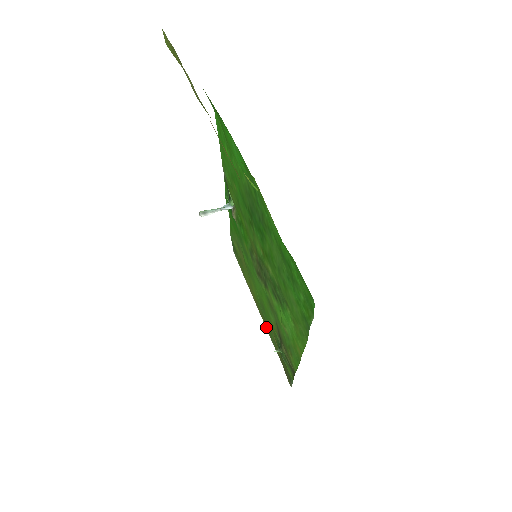
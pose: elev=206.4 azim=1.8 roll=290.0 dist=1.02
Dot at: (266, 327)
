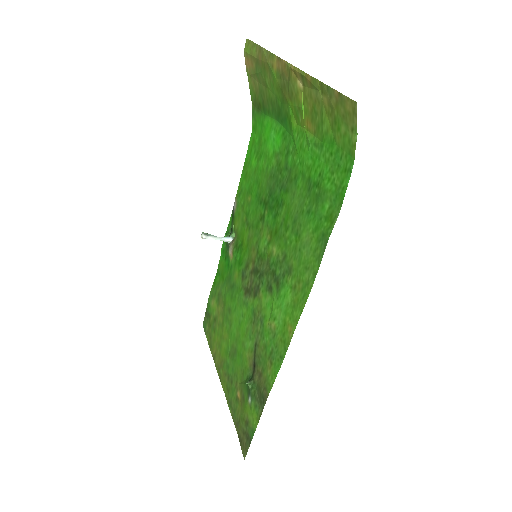
Dot at: (225, 394)
